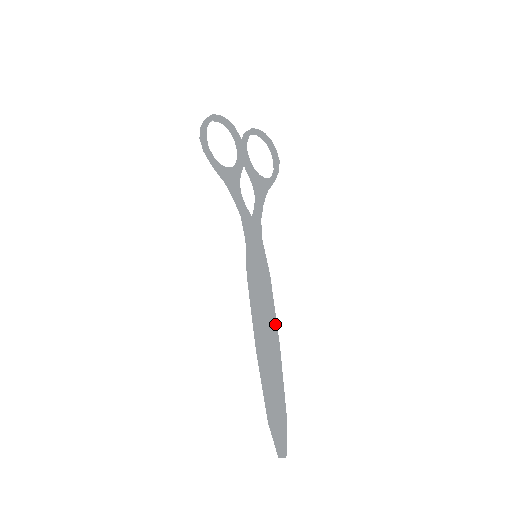
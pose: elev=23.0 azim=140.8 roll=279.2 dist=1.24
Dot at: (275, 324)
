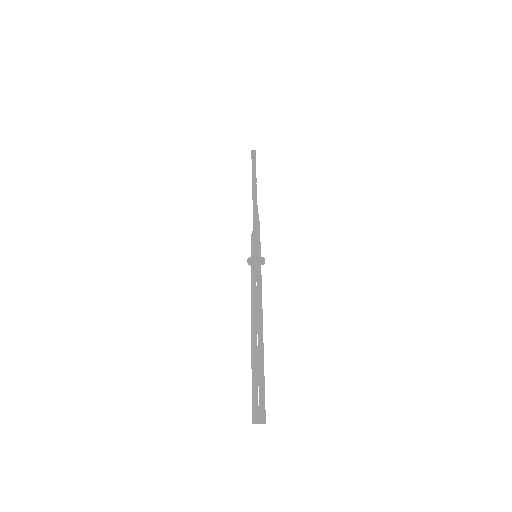
Dot at: occluded
